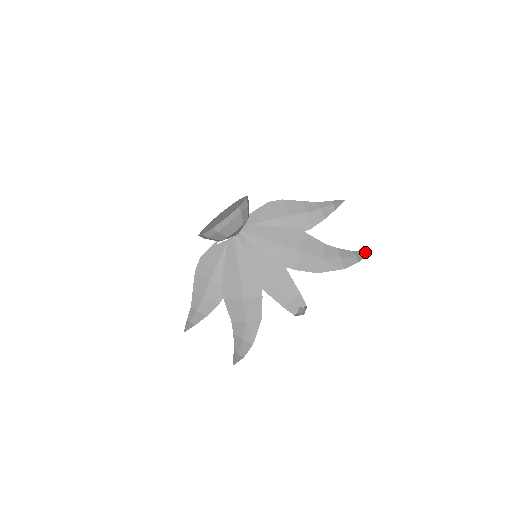
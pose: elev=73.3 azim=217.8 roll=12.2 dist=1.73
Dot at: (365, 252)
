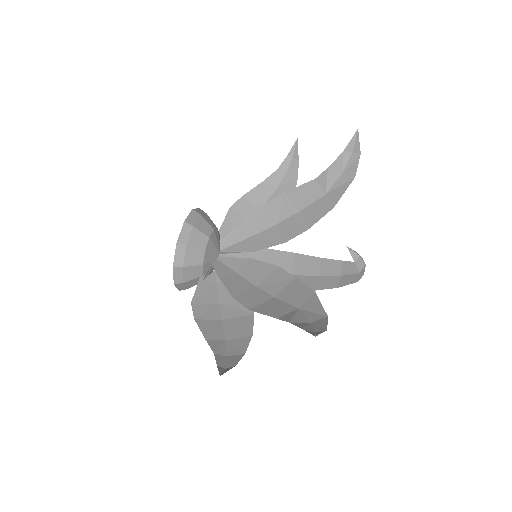
Dot at: (354, 134)
